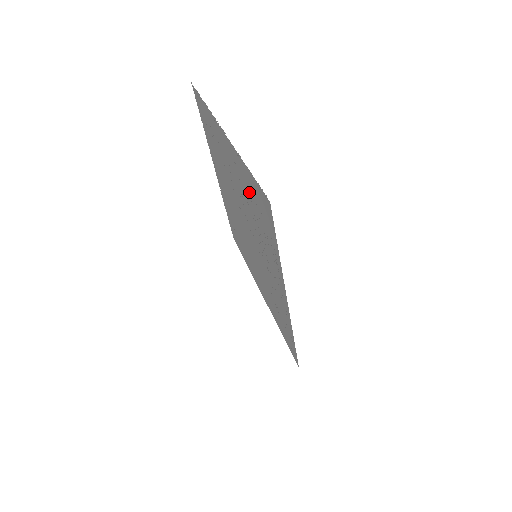
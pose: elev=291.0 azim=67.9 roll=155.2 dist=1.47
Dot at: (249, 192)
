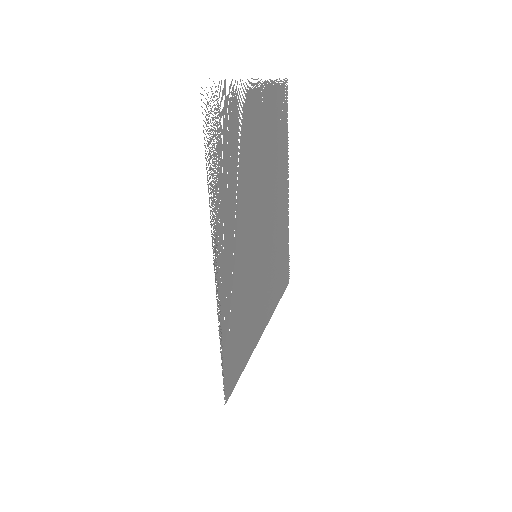
Dot at: (236, 128)
